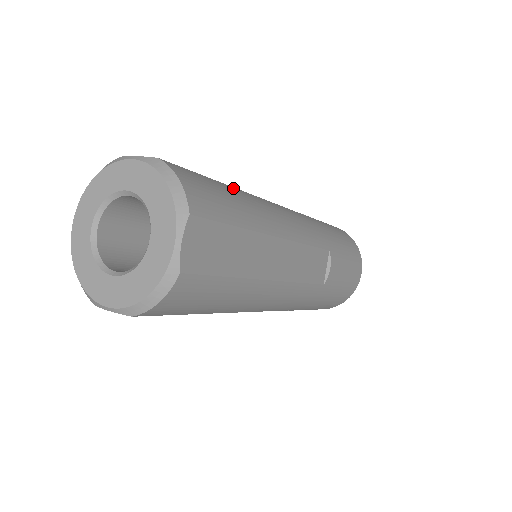
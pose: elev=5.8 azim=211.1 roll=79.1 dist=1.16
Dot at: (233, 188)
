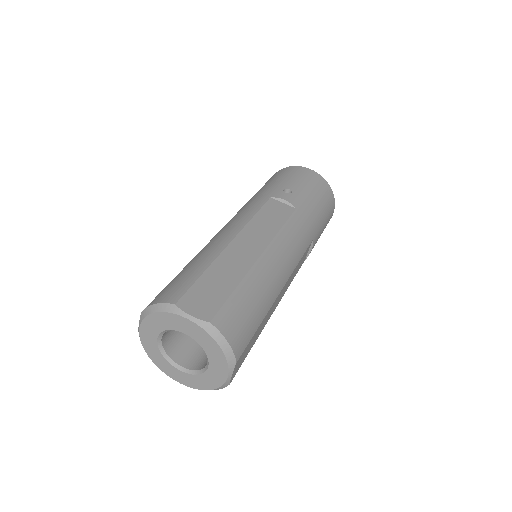
Dot at: (252, 276)
